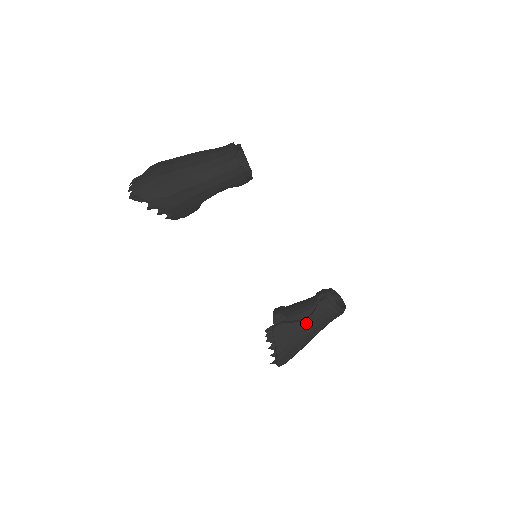
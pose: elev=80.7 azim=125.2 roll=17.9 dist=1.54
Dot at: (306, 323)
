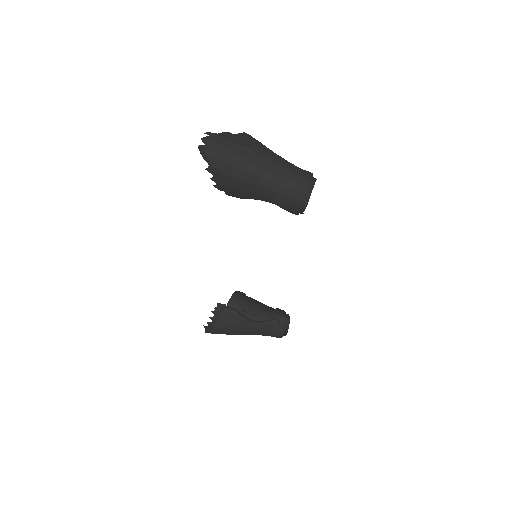
Dot at: (250, 325)
